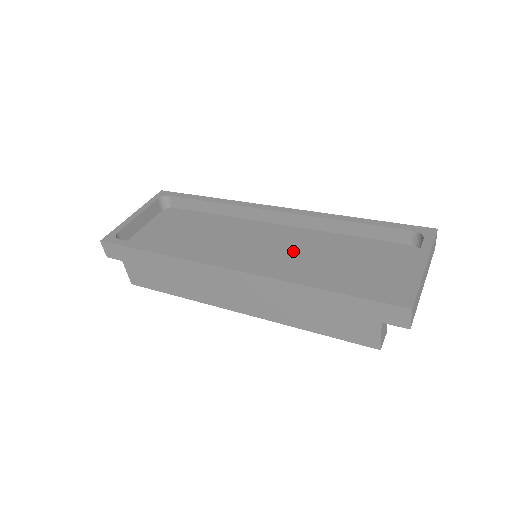
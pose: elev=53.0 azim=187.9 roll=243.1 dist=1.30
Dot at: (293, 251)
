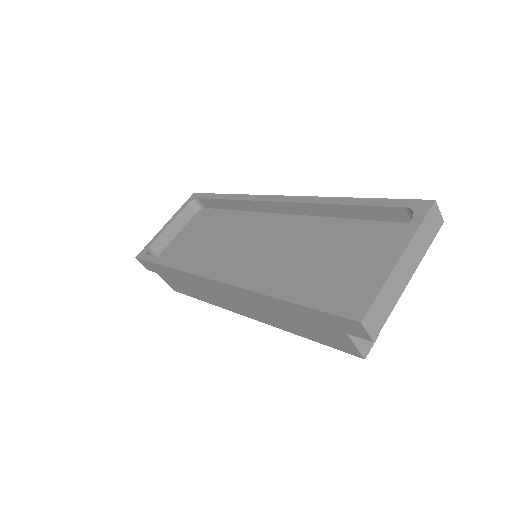
Dot at: (287, 247)
